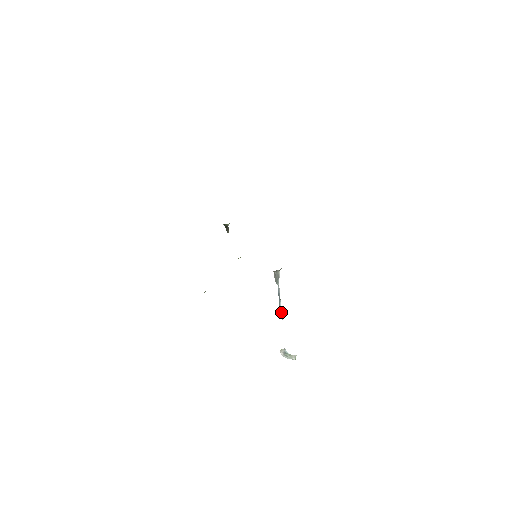
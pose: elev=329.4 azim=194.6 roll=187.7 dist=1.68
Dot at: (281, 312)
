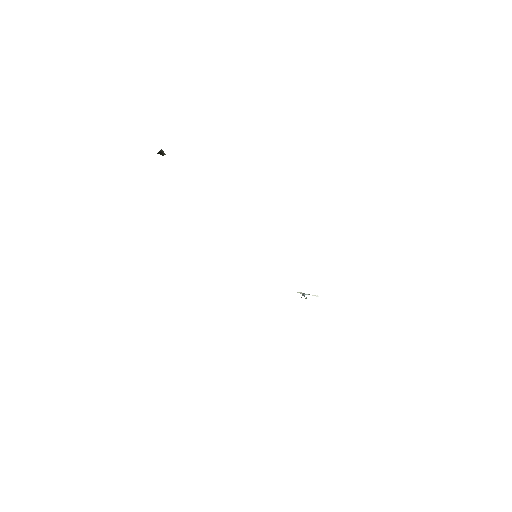
Dot at: occluded
